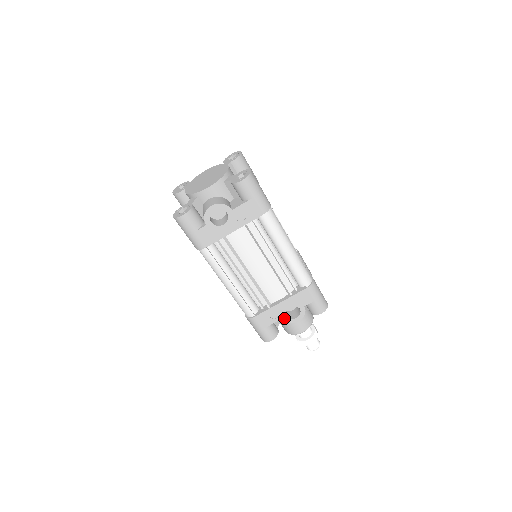
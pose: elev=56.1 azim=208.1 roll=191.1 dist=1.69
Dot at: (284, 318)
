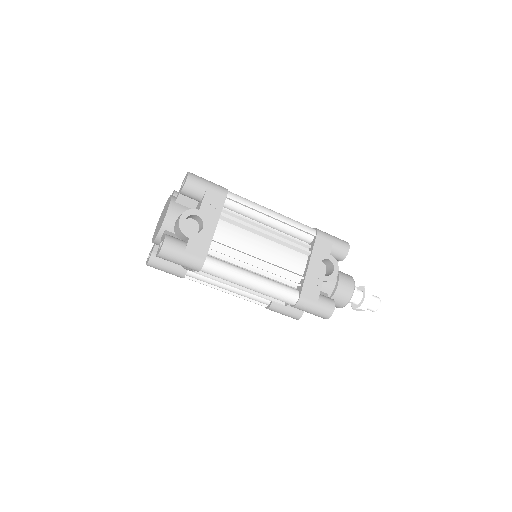
Dot at: (324, 278)
